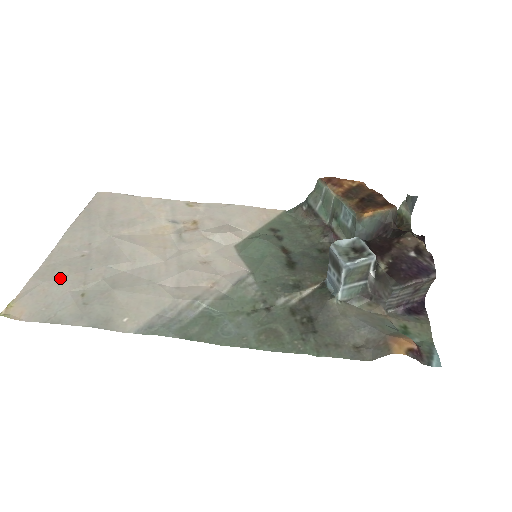
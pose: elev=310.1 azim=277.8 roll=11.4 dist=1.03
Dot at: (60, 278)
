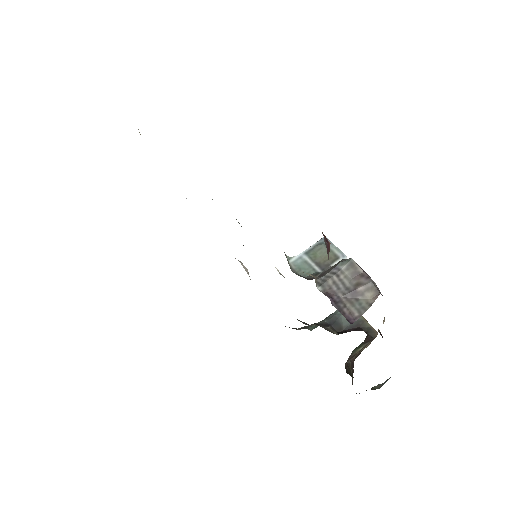
Dot at: occluded
